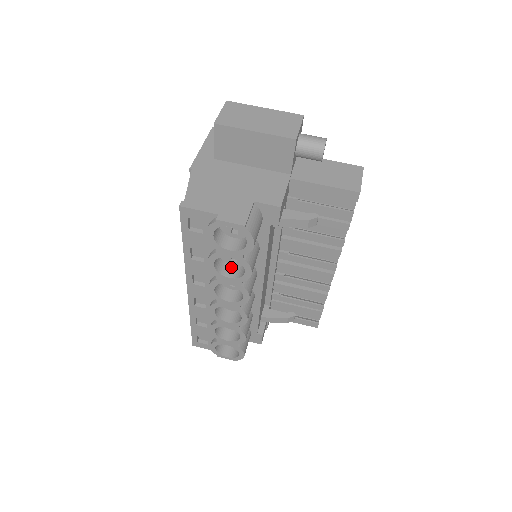
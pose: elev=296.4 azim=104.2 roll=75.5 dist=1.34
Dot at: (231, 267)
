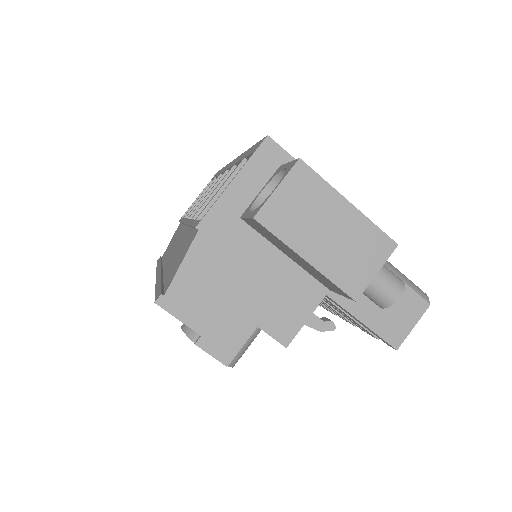
Dot at: occluded
